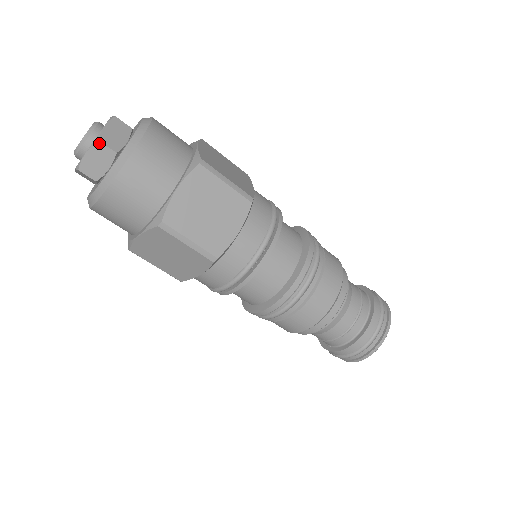
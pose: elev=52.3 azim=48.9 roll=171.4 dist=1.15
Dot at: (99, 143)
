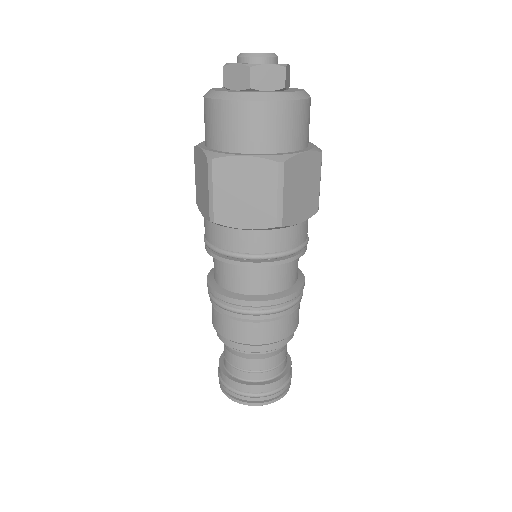
Dot at: (284, 69)
